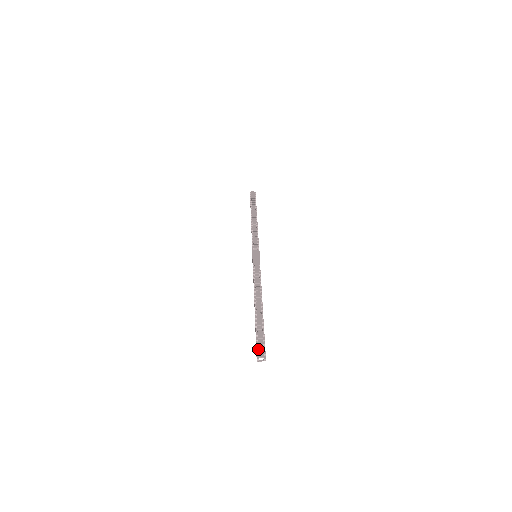
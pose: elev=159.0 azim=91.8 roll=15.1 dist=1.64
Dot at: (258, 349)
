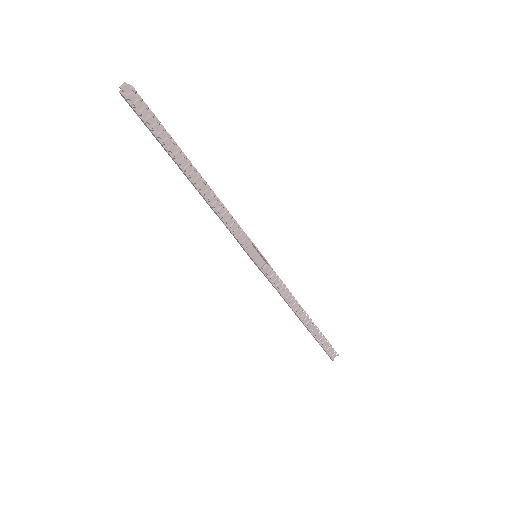
Dot at: (330, 355)
